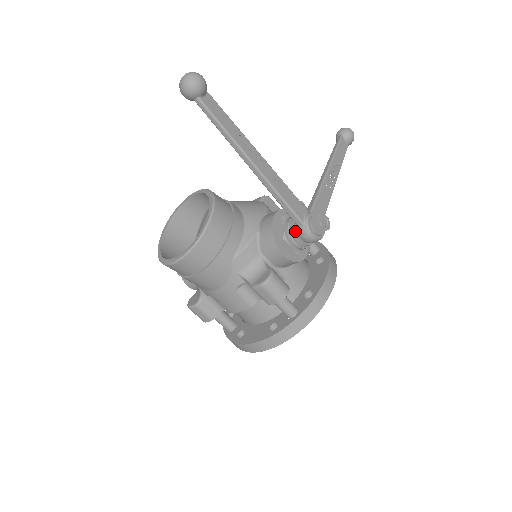
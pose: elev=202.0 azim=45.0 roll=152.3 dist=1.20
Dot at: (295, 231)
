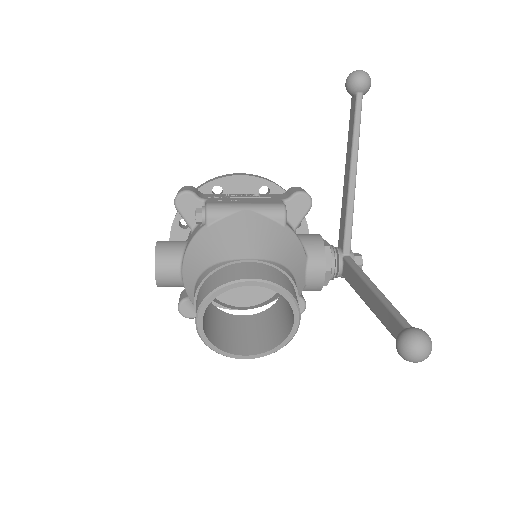
Dot at: occluded
